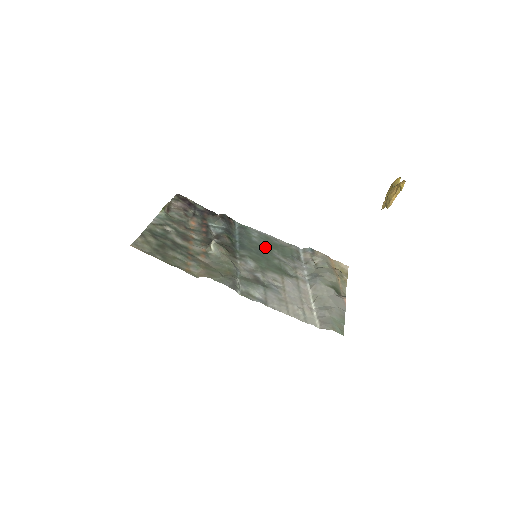
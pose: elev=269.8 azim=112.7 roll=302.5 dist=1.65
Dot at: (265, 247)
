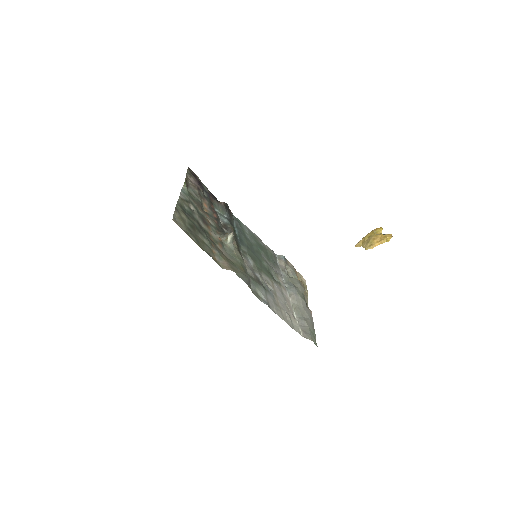
Dot at: (256, 247)
